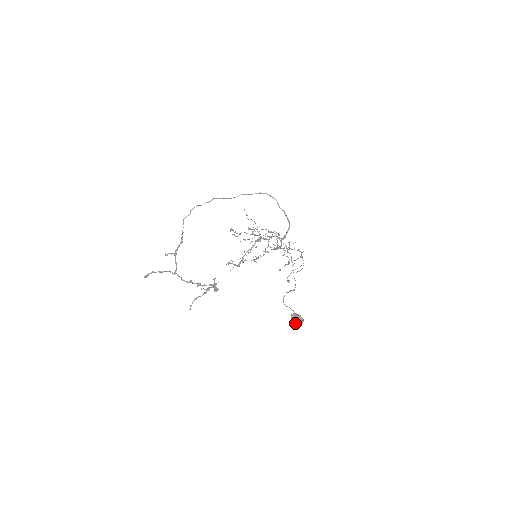
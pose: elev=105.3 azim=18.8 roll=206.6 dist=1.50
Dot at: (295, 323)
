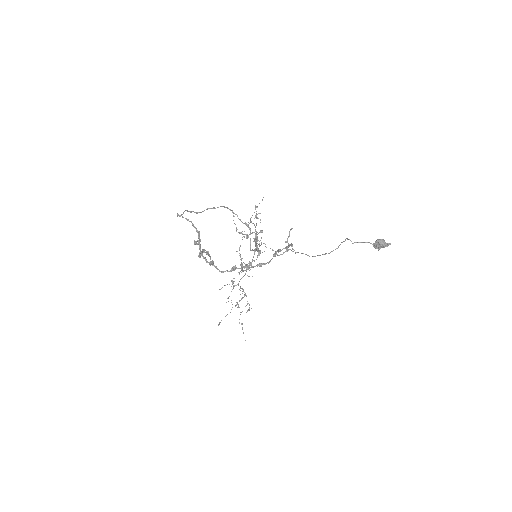
Dot at: (386, 244)
